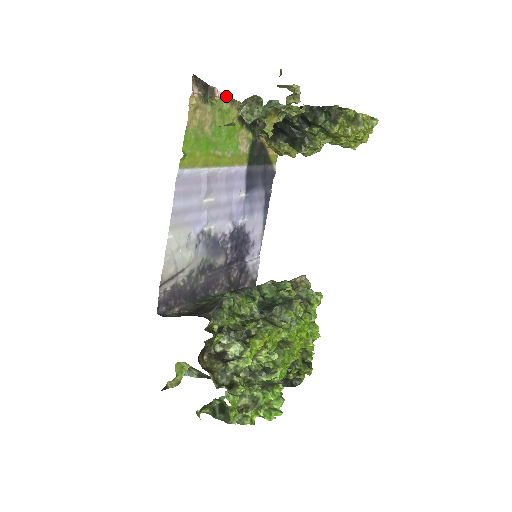
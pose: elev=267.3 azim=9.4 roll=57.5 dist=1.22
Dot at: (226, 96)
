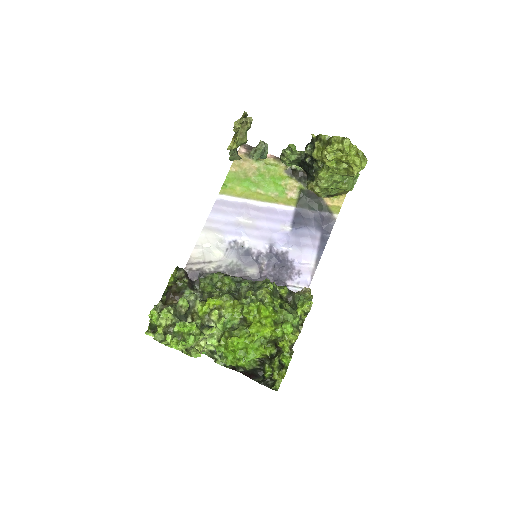
Dot at: (275, 157)
